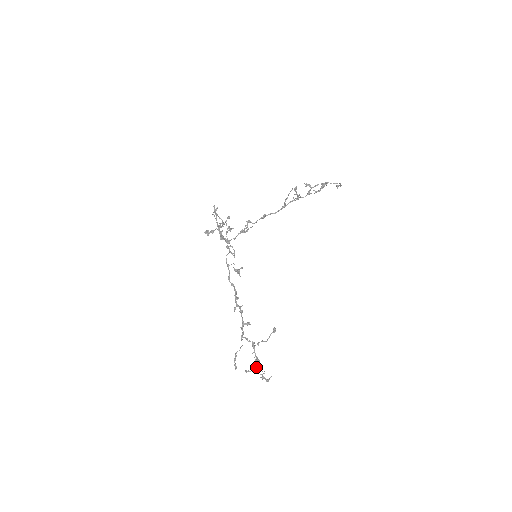
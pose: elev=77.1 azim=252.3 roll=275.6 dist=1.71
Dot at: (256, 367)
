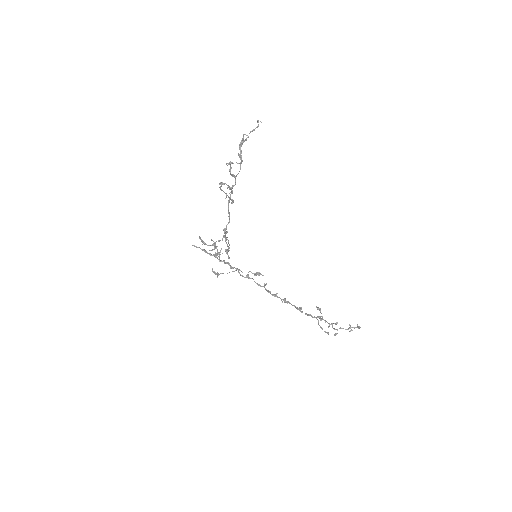
Dot at: occluded
